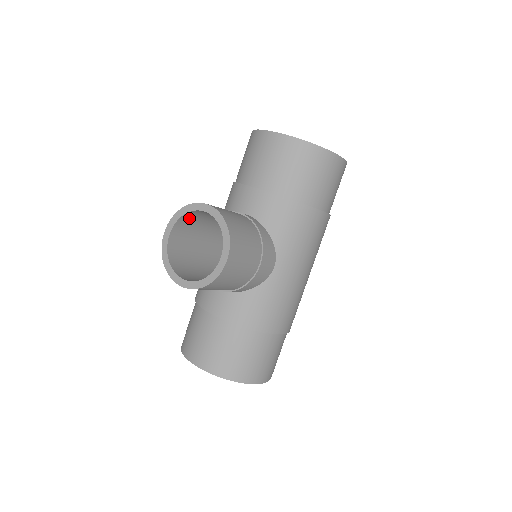
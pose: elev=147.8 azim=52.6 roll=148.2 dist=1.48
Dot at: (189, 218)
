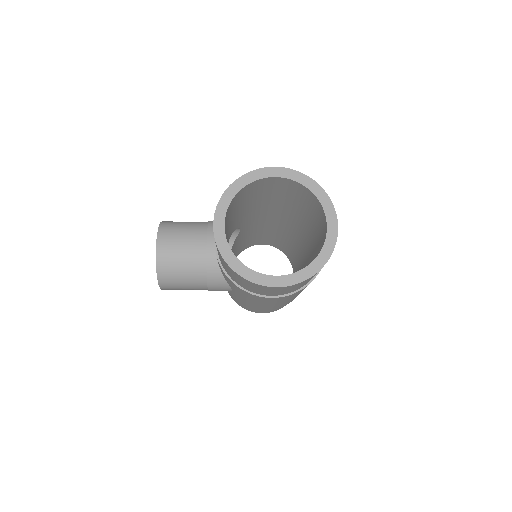
Dot at: occluded
